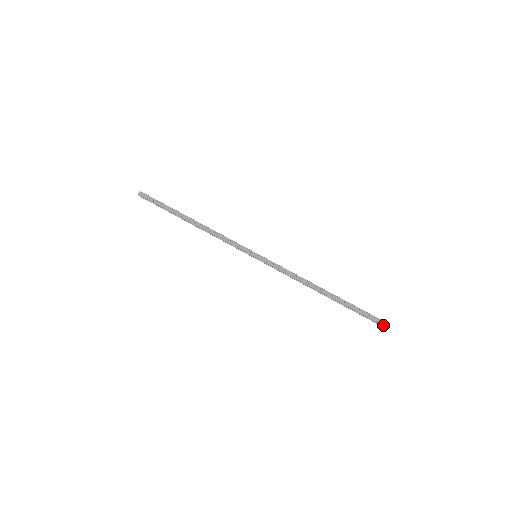
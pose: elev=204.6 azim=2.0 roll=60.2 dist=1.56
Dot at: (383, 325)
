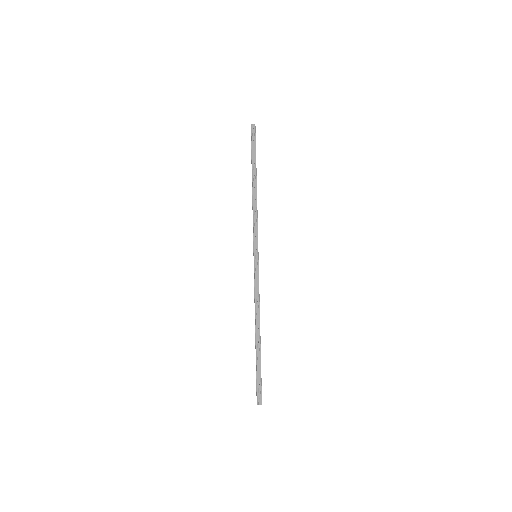
Dot at: (258, 401)
